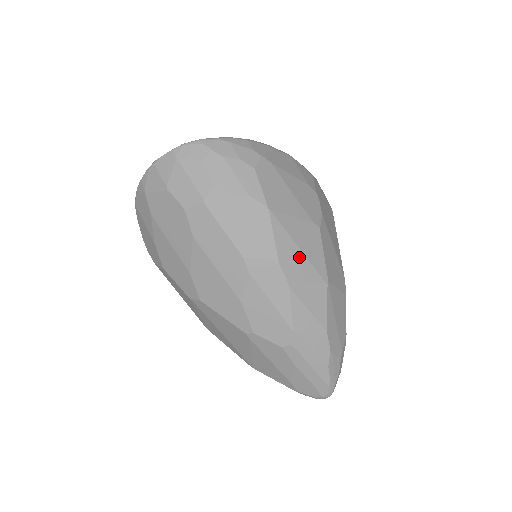
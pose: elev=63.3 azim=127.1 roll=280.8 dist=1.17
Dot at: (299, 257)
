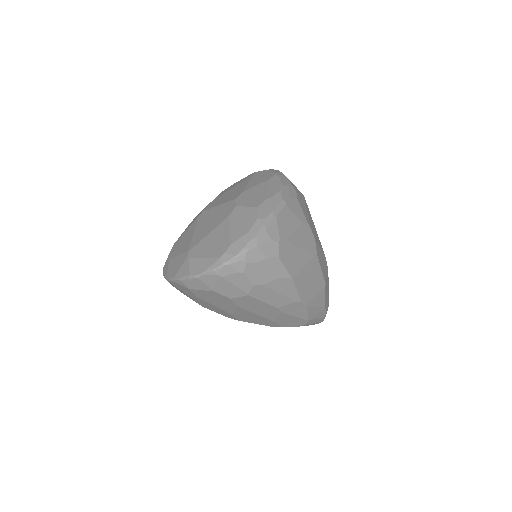
Dot at: (310, 287)
